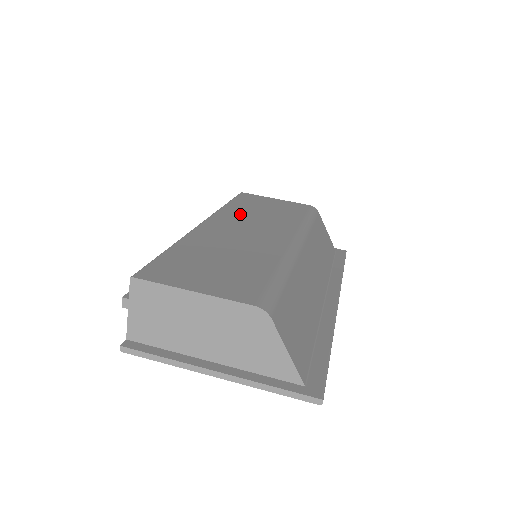
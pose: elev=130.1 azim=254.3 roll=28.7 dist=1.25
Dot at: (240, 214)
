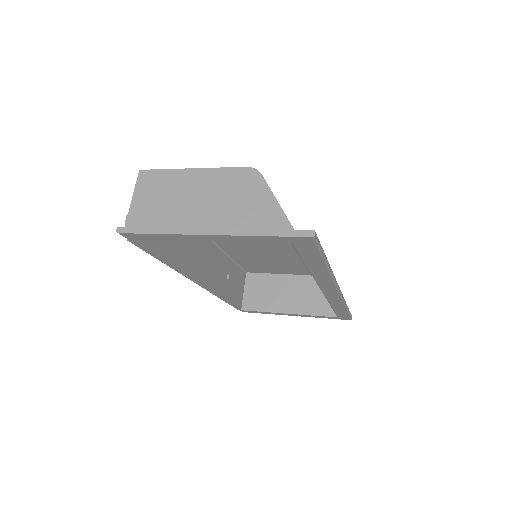
Dot at: occluded
